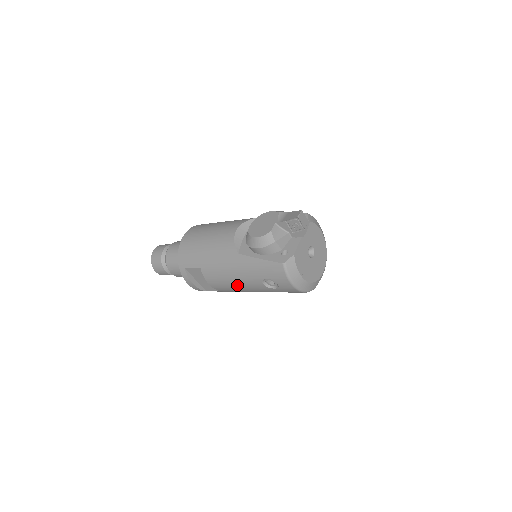
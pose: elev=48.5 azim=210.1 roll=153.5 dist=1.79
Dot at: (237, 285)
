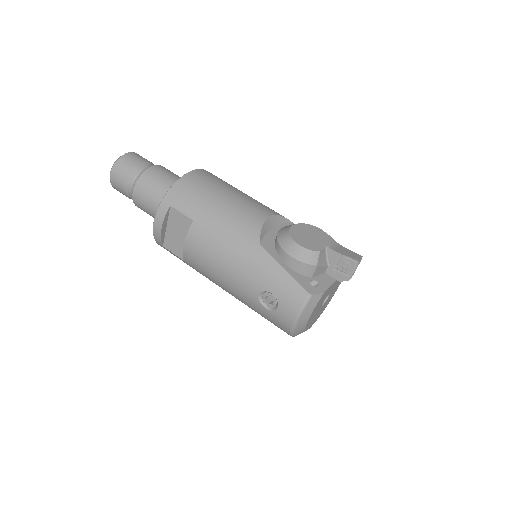
Dot at: (222, 272)
